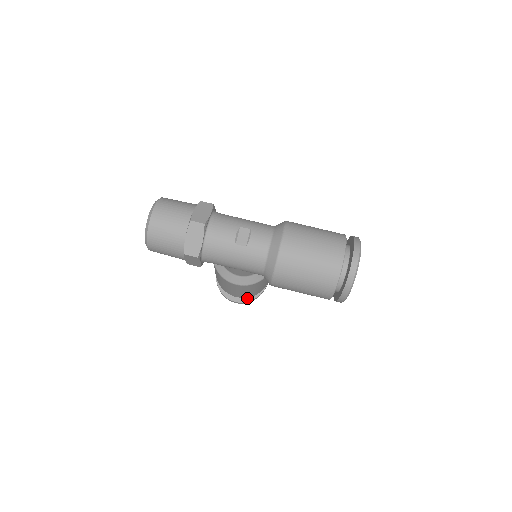
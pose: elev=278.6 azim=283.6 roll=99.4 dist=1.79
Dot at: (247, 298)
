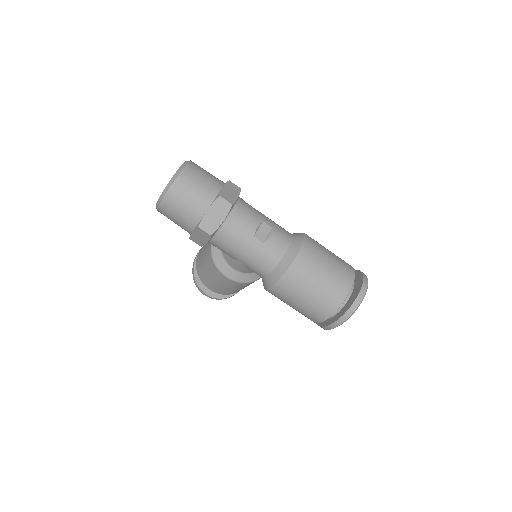
Dot at: (219, 295)
